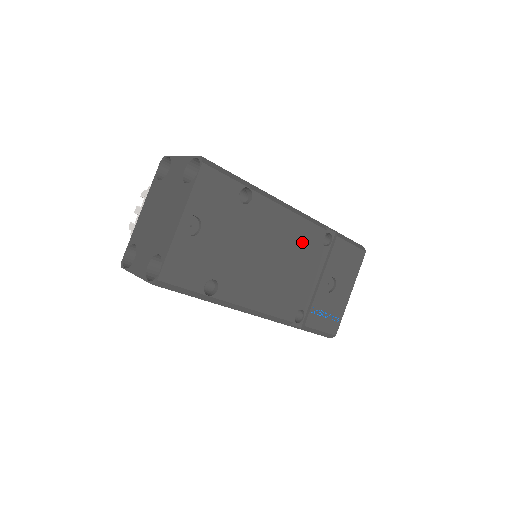
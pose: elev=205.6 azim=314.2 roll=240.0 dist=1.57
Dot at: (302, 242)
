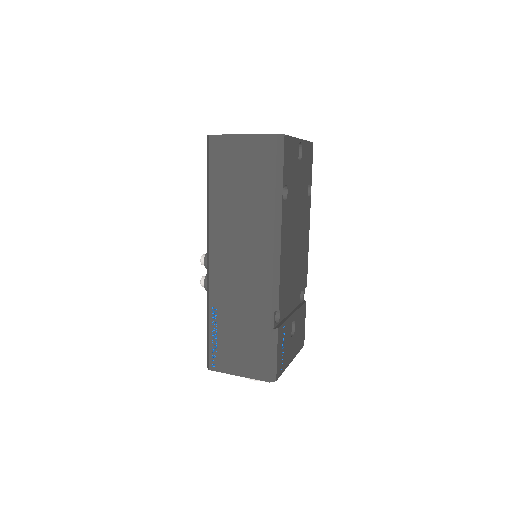
Dot at: (302, 267)
